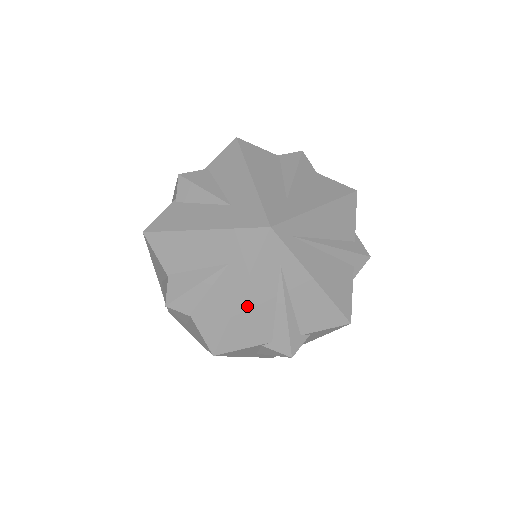
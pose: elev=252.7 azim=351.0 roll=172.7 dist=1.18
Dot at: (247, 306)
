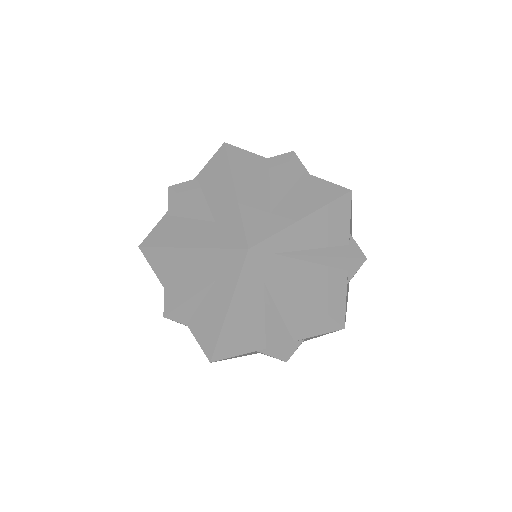
Dot at: (236, 319)
